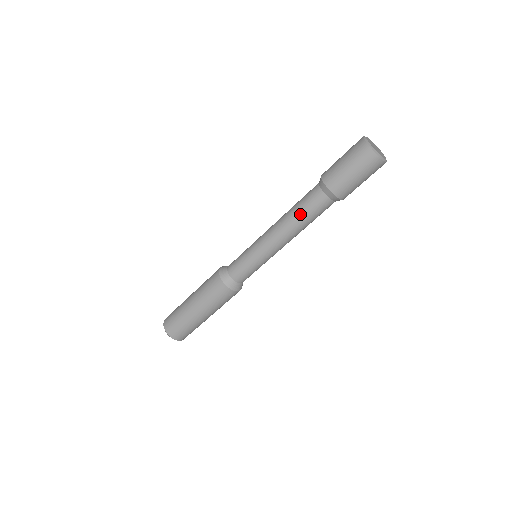
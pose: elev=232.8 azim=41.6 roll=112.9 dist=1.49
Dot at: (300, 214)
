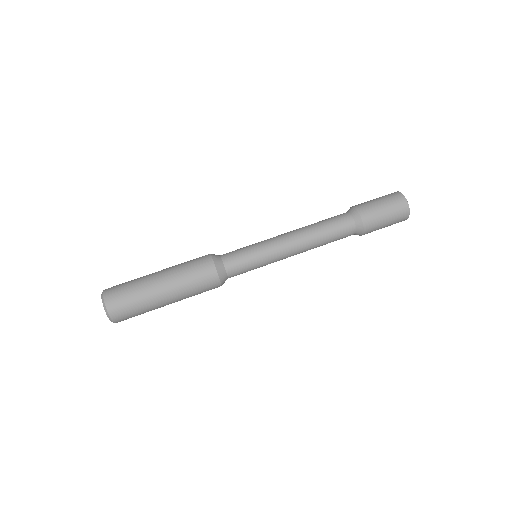
Dot at: occluded
